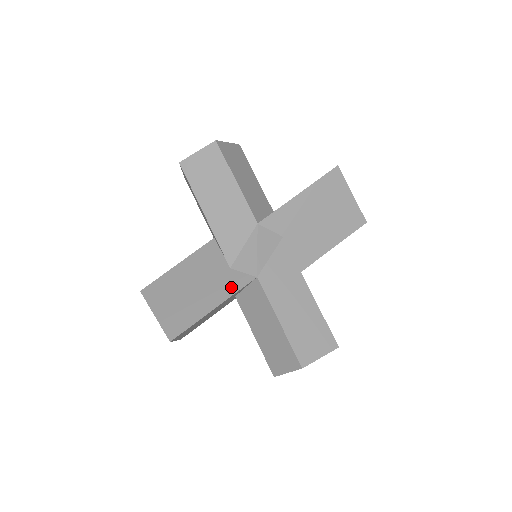
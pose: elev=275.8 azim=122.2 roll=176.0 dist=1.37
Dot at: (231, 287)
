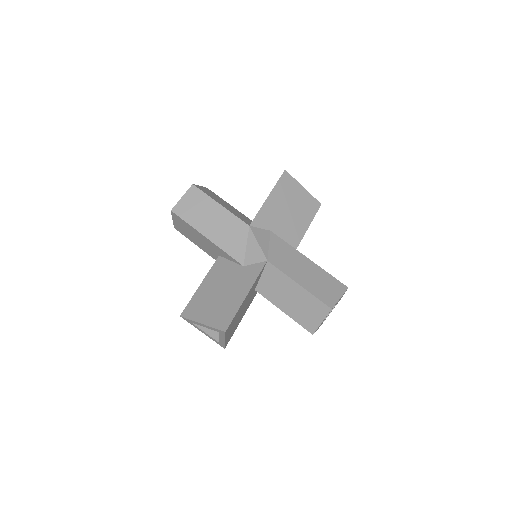
Dot at: (251, 276)
